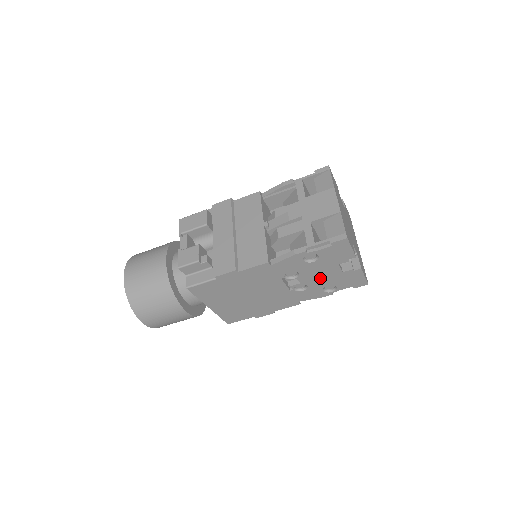
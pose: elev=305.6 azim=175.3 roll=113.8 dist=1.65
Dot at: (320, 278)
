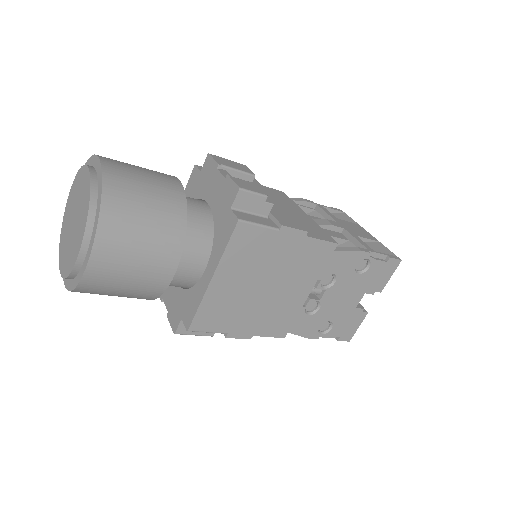
Dot at: (337, 304)
